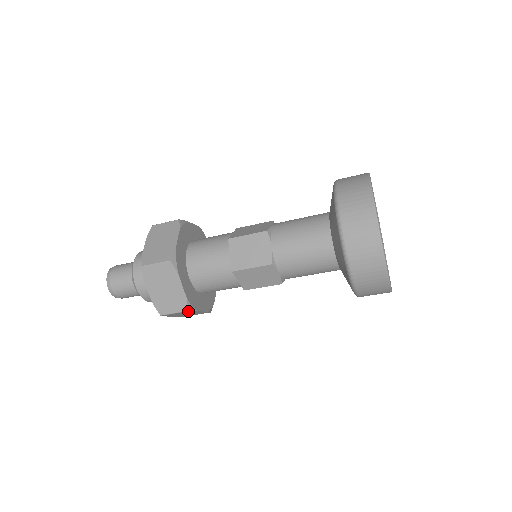
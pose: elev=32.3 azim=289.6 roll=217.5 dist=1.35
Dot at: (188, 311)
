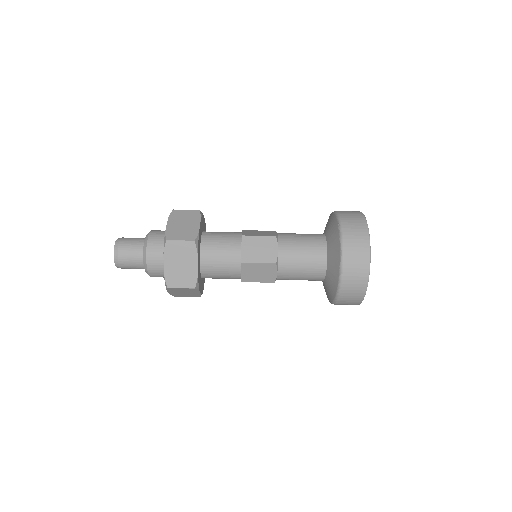
Dot at: (194, 243)
